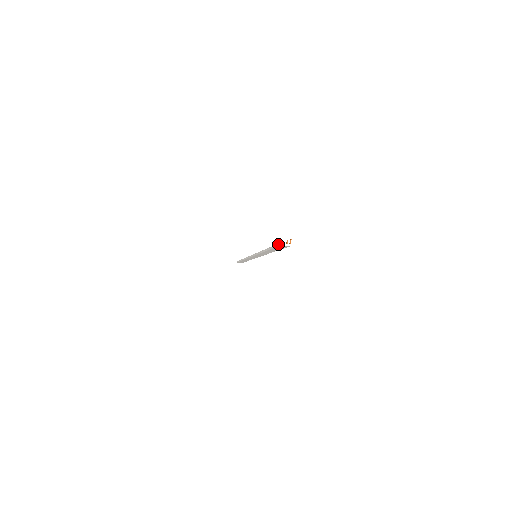
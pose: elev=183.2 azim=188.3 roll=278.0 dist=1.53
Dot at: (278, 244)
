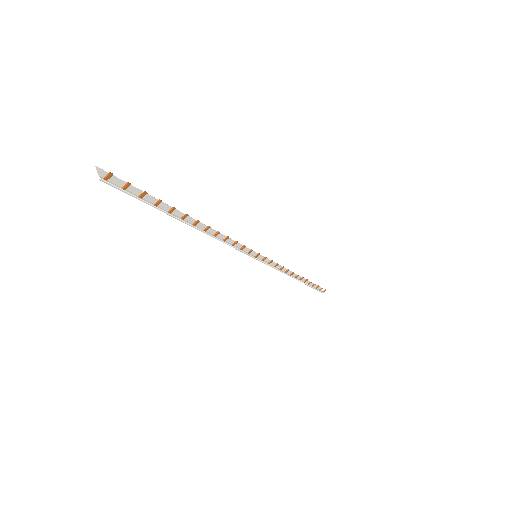
Dot at: occluded
